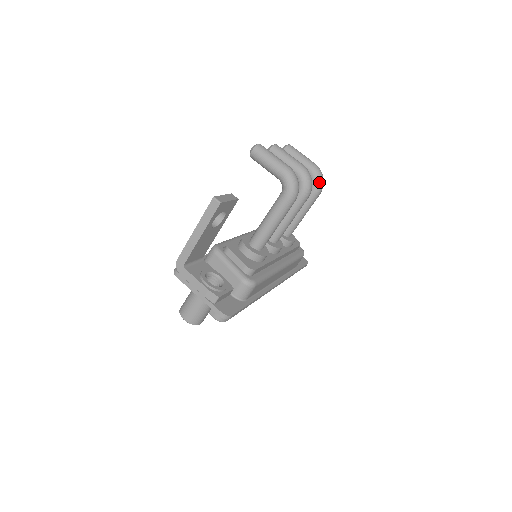
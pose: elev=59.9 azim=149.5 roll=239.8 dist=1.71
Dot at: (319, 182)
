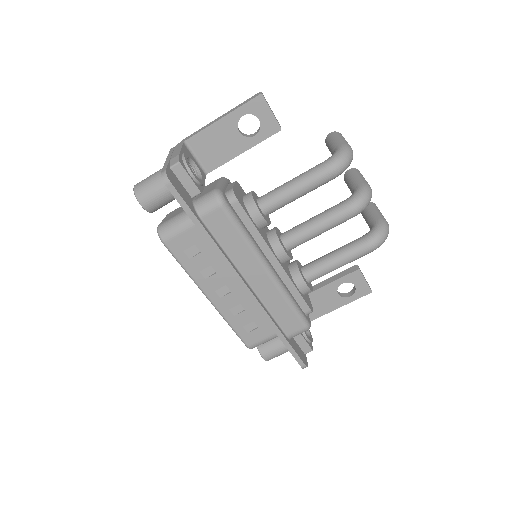
Dot at: (378, 232)
